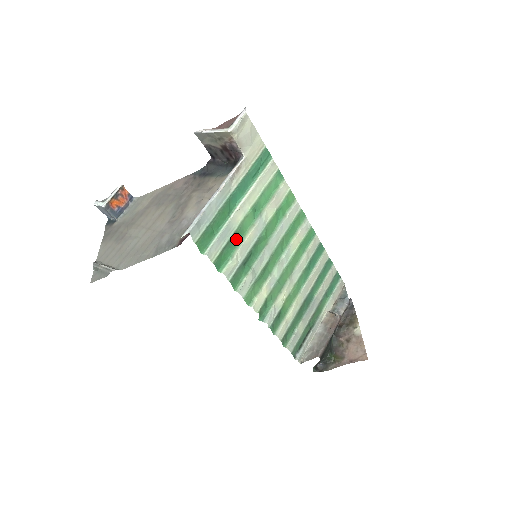
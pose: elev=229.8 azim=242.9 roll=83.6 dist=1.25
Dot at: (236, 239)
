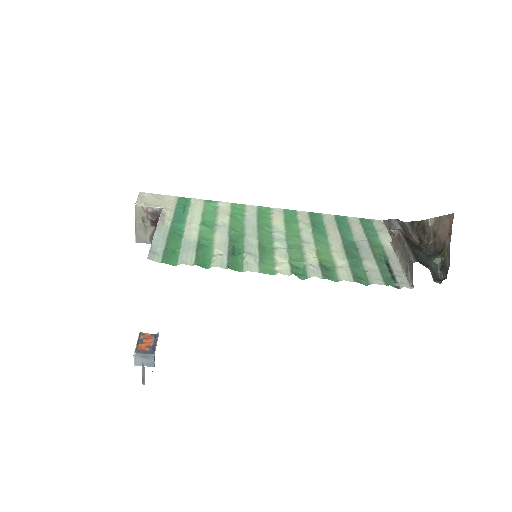
Dot at: (205, 246)
